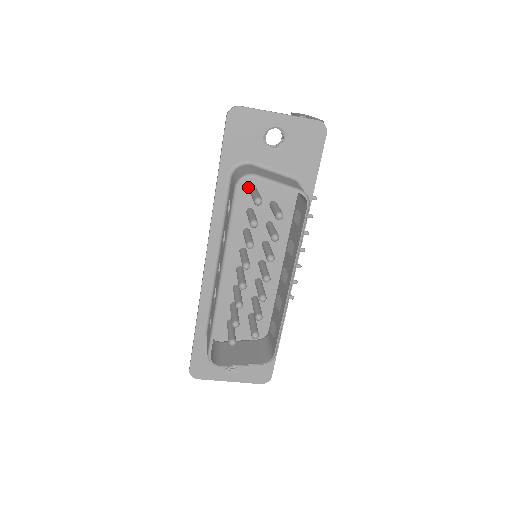
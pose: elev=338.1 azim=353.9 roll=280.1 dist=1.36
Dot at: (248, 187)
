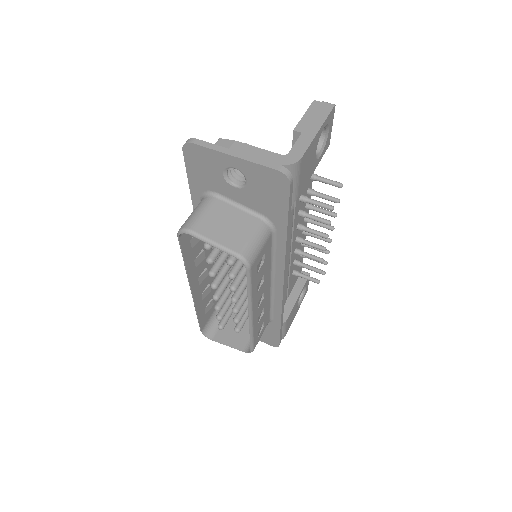
Dot at: occluded
